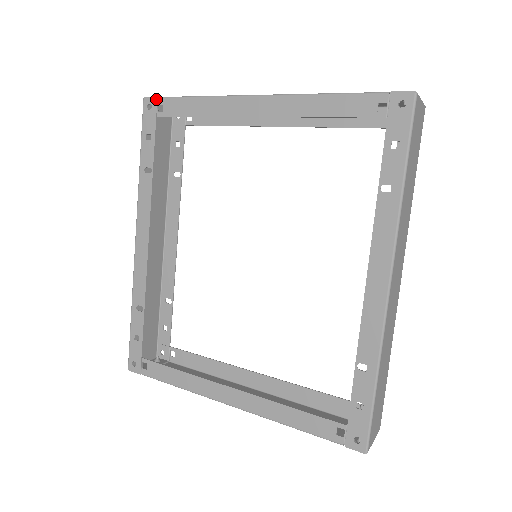
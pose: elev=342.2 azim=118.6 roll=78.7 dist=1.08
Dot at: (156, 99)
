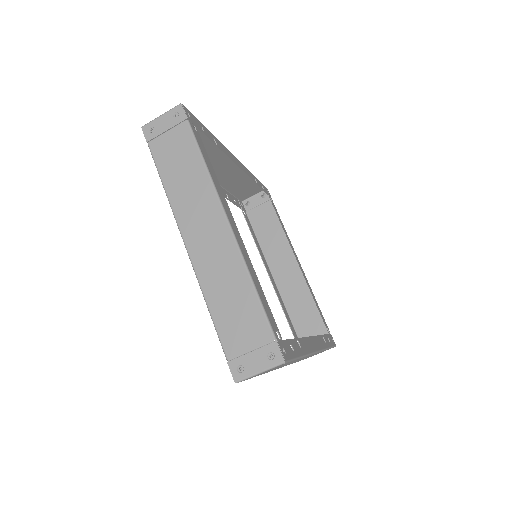
Dot at: (147, 142)
